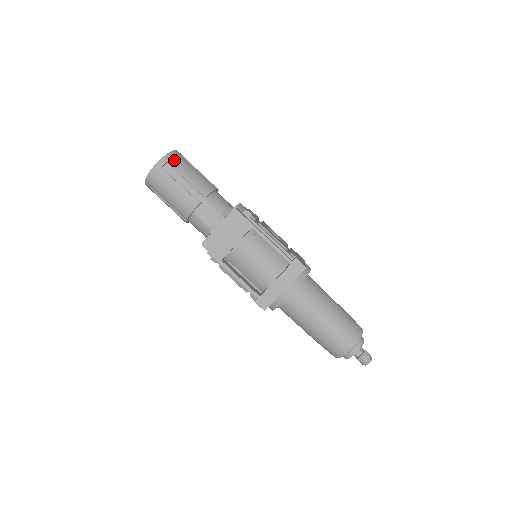
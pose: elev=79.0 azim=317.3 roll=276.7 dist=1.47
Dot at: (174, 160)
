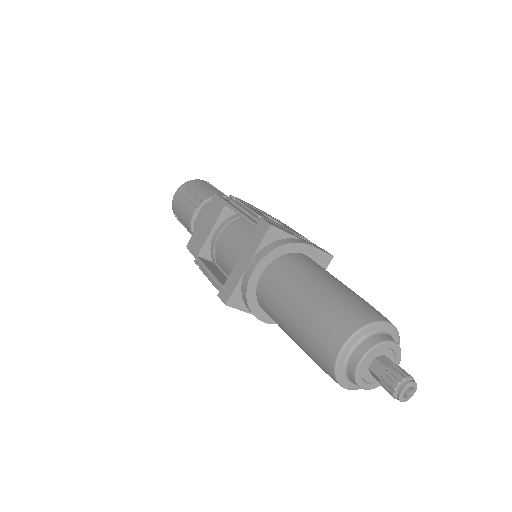
Dot at: (192, 183)
